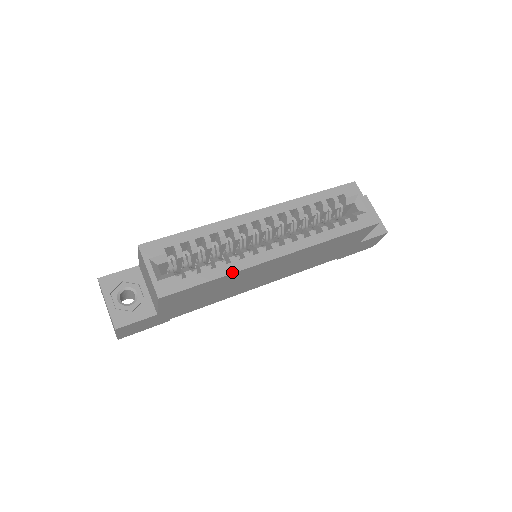
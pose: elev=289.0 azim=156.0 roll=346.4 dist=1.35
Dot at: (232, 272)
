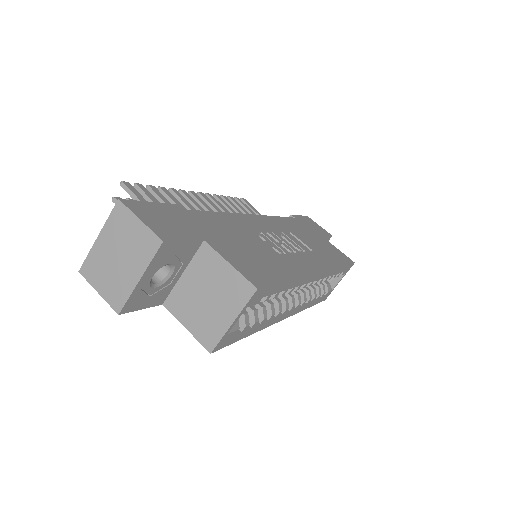
Dot at: (260, 330)
